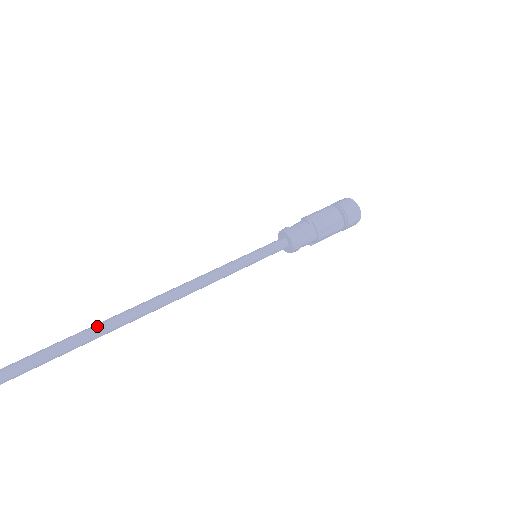
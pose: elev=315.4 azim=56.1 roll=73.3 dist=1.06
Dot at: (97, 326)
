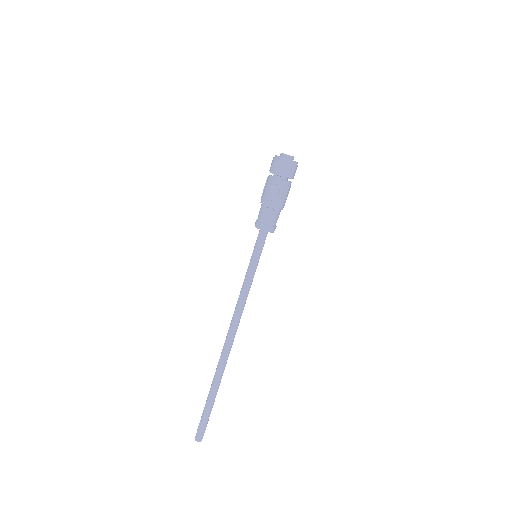
Dot at: (221, 368)
